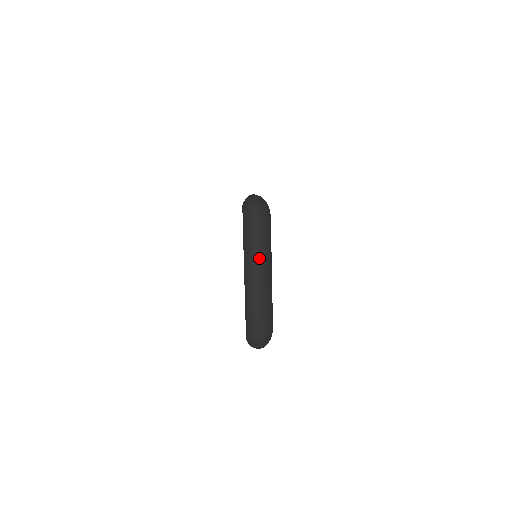
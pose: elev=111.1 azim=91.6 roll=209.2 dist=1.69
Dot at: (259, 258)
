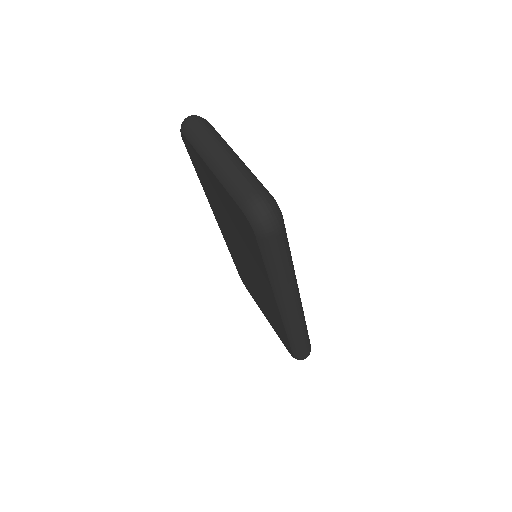
Dot at: (213, 140)
